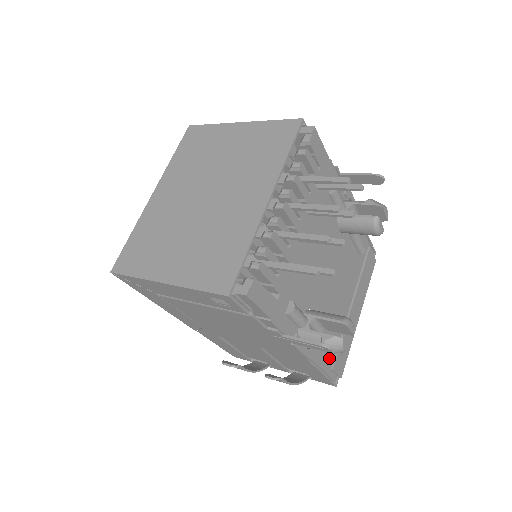
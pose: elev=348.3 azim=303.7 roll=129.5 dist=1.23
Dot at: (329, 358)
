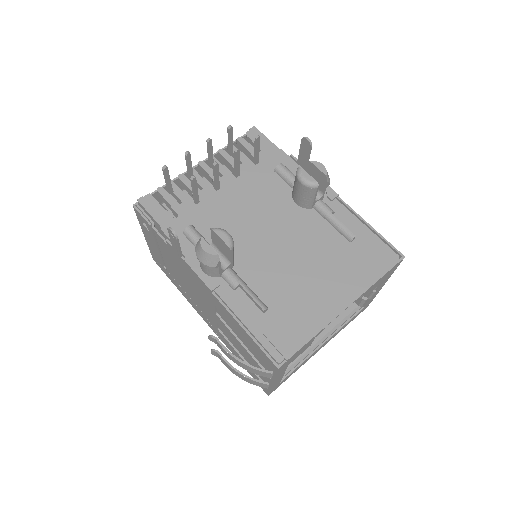
Dot at: (264, 321)
